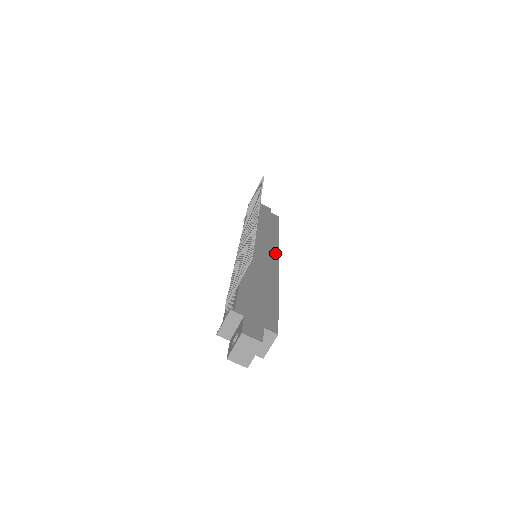
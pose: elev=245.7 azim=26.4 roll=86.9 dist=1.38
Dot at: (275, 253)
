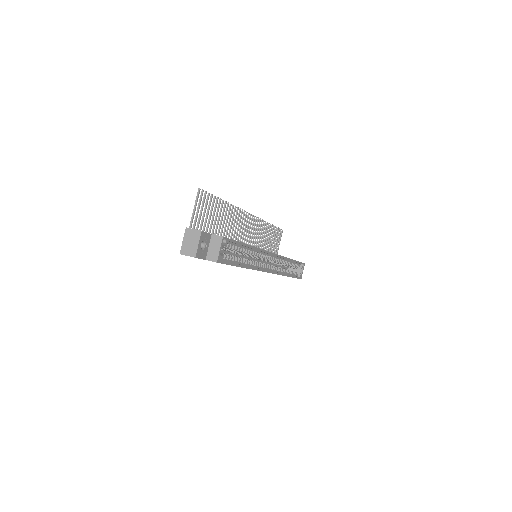
Dot at: occluded
